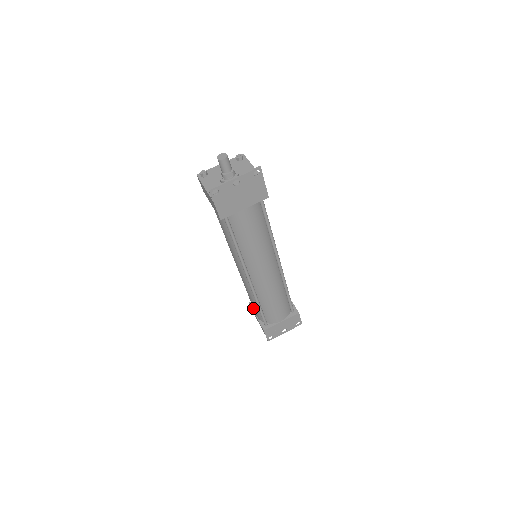
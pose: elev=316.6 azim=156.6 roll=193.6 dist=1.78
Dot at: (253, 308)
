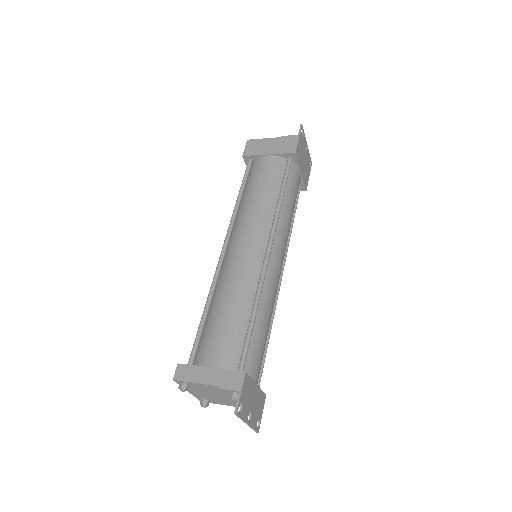
Dot at: (216, 344)
